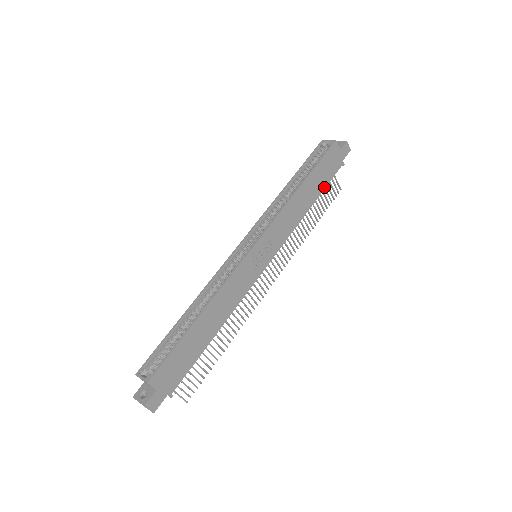
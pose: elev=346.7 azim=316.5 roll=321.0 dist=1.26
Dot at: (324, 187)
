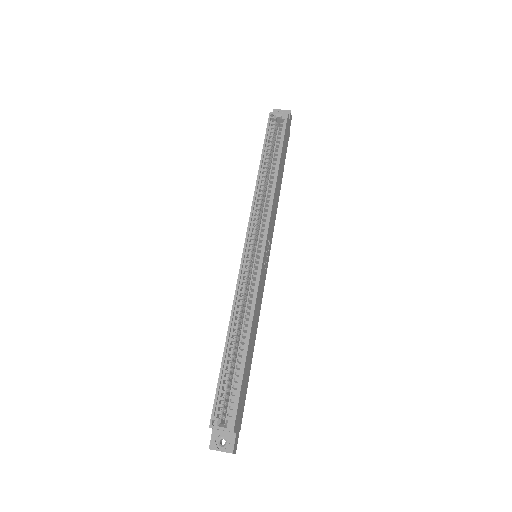
Dot at: (284, 164)
